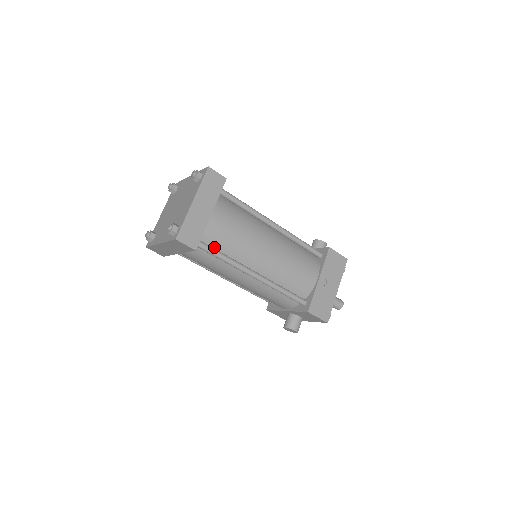
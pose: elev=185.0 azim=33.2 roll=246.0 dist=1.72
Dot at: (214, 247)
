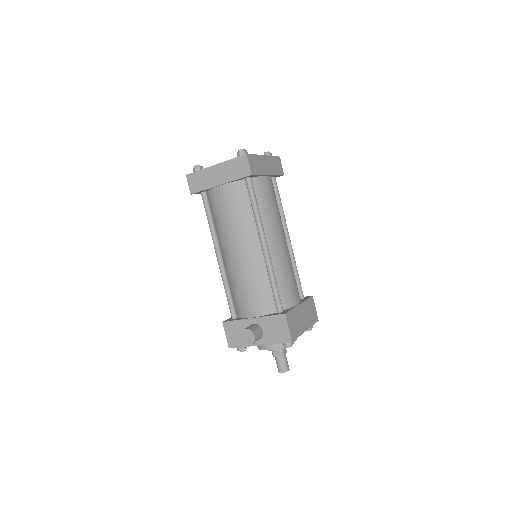
Dot at: occluded
